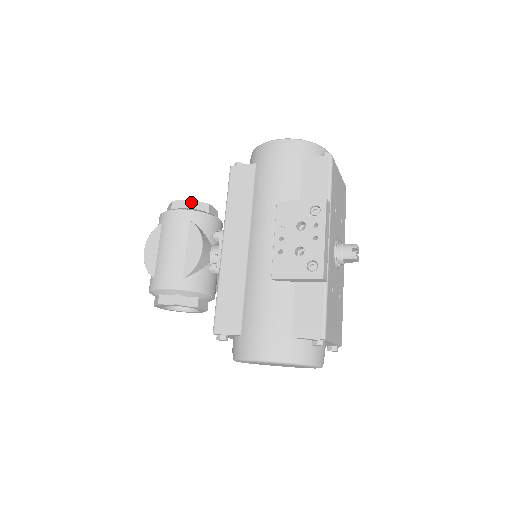
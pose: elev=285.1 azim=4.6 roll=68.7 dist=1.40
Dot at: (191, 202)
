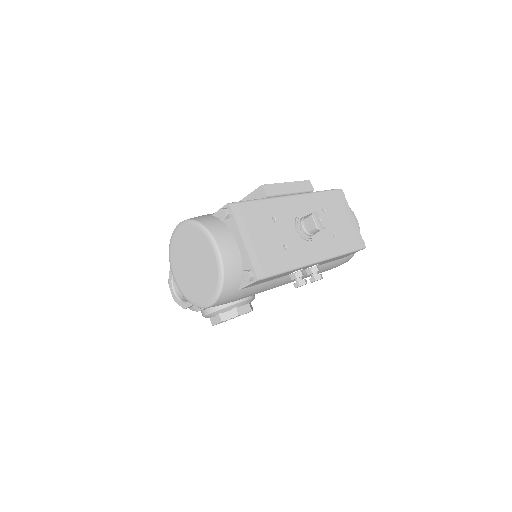
Dot at: occluded
